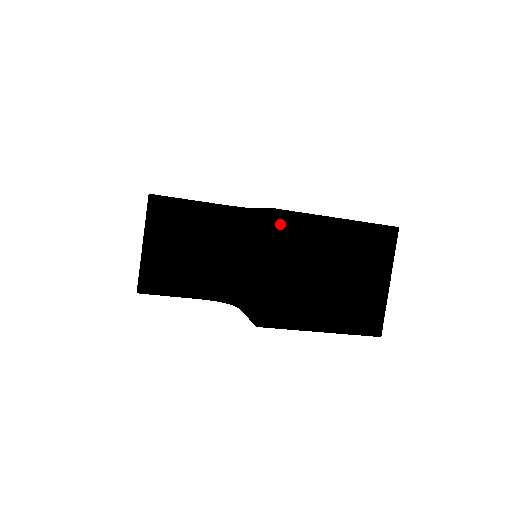
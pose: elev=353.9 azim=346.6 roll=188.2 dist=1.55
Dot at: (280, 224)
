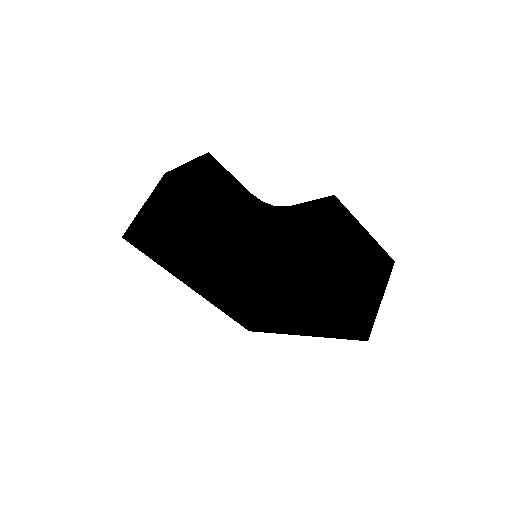
Dot at: (335, 209)
